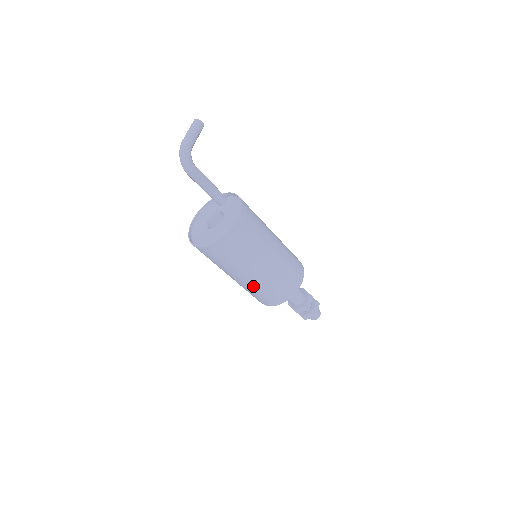
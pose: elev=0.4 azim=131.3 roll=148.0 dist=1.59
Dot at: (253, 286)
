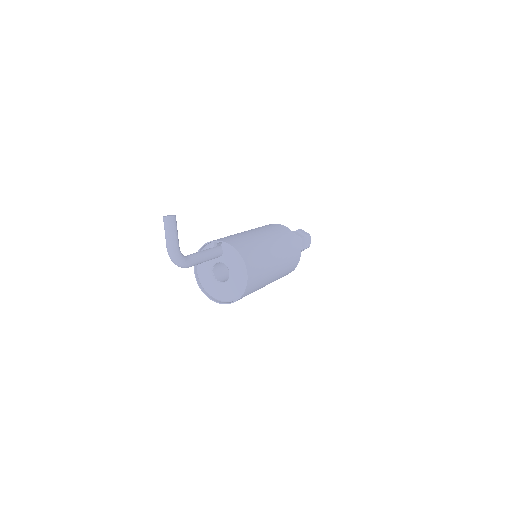
Dot at: occluded
